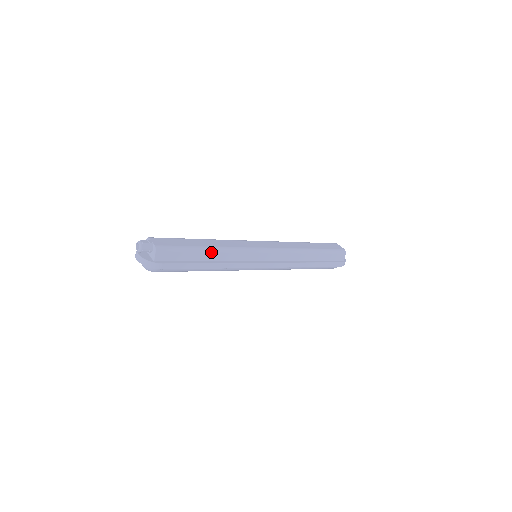
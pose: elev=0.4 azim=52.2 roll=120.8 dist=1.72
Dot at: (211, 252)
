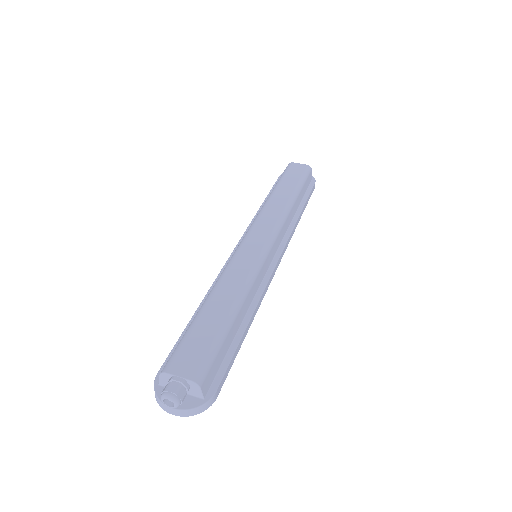
Dot at: (239, 311)
